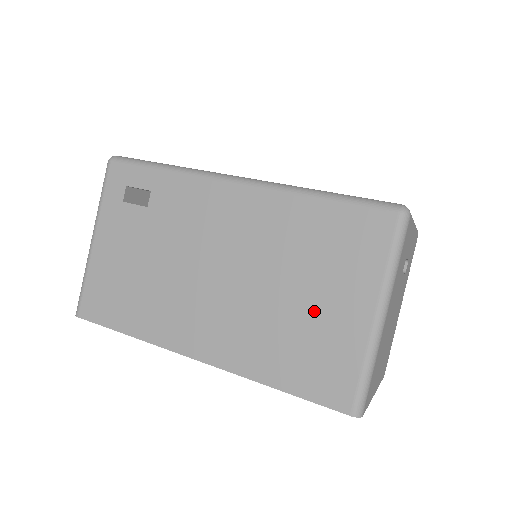
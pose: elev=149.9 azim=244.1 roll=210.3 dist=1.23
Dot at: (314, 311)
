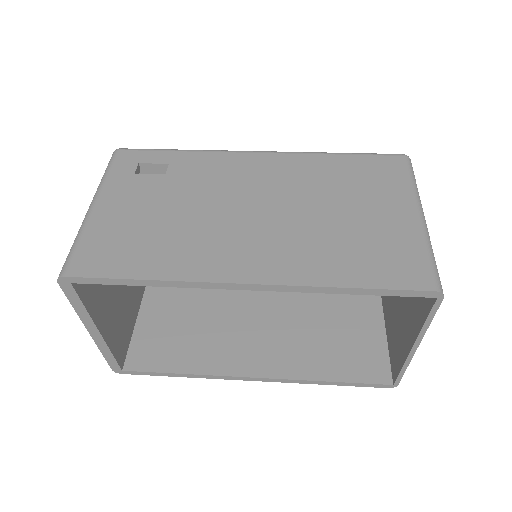
Dot at: (363, 220)
